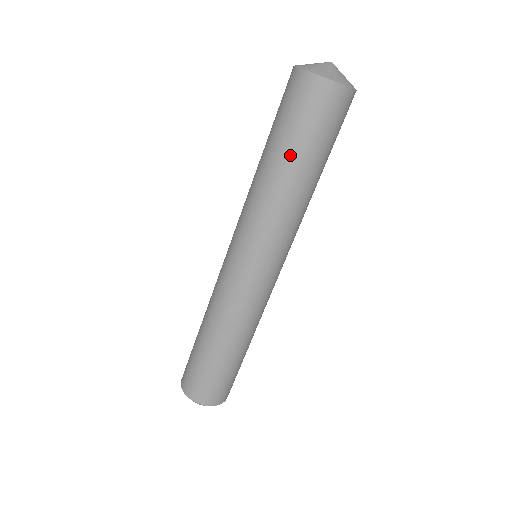
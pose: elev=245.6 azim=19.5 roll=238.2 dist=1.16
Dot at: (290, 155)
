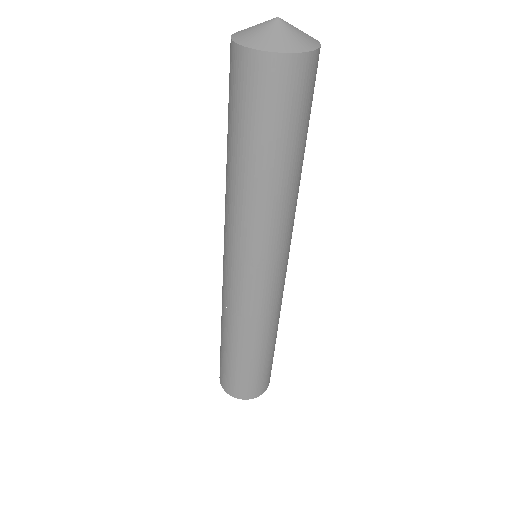
Dot at: (255, 155)
